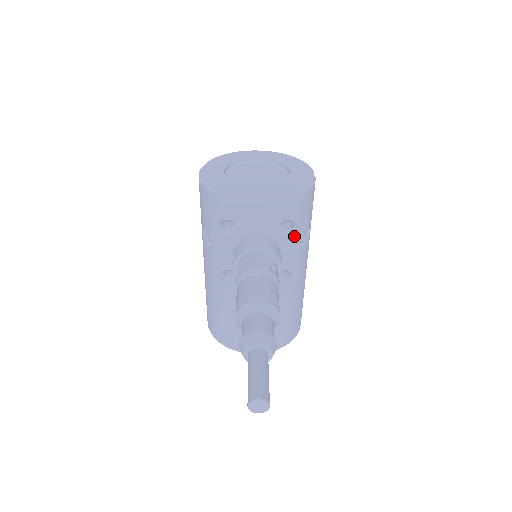
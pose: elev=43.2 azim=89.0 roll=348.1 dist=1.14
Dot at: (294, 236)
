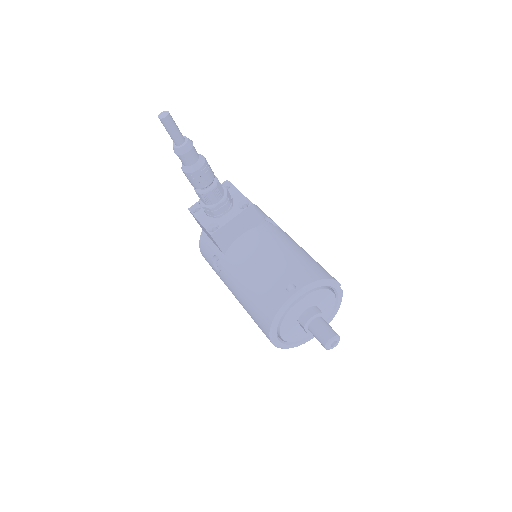
Dot at: (231, 187)
